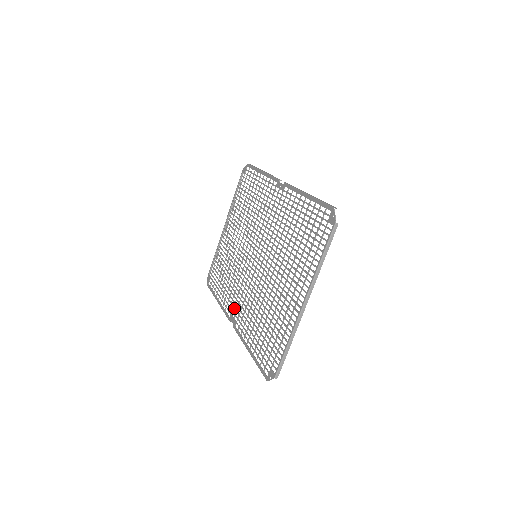
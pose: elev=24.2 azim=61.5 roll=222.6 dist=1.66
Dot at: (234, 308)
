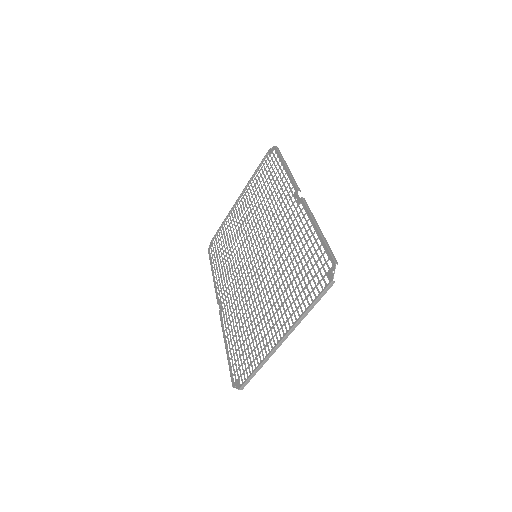
Dot at: (224, 294)
